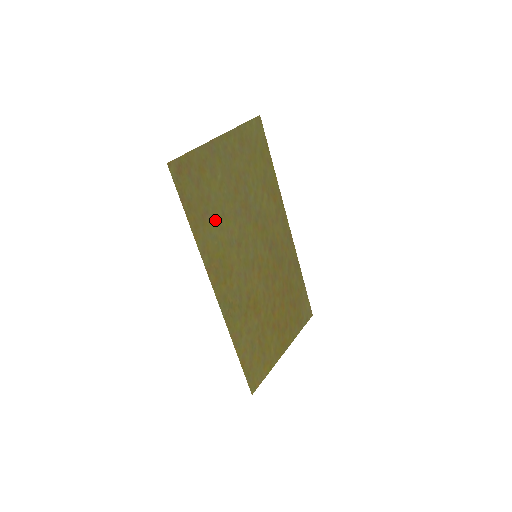
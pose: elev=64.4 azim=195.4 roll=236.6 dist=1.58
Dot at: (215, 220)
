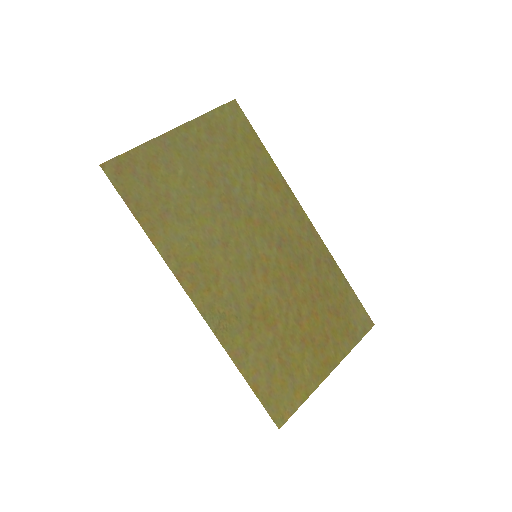
Dot at: (181, 219)
